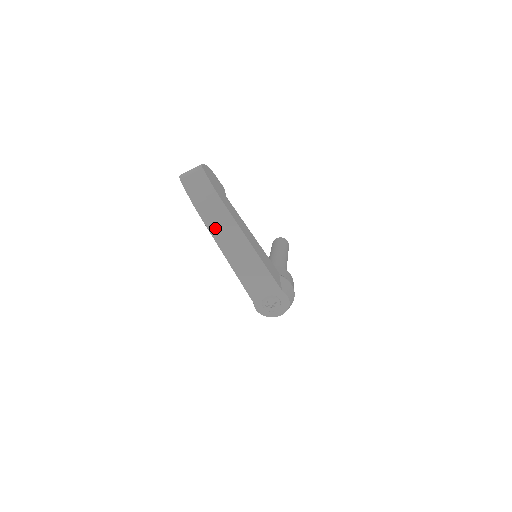
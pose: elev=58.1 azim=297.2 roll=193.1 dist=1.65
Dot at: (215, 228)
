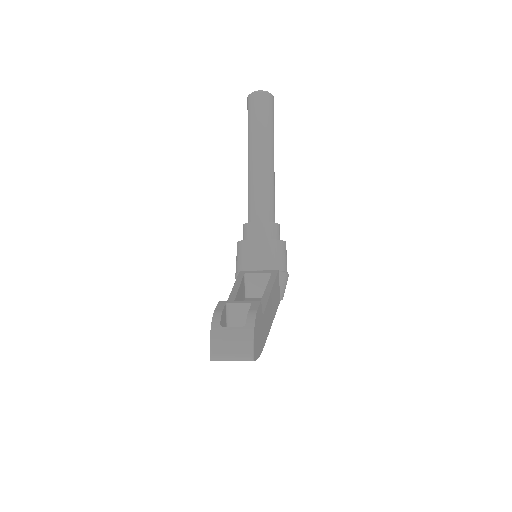
Dot at: occluded
